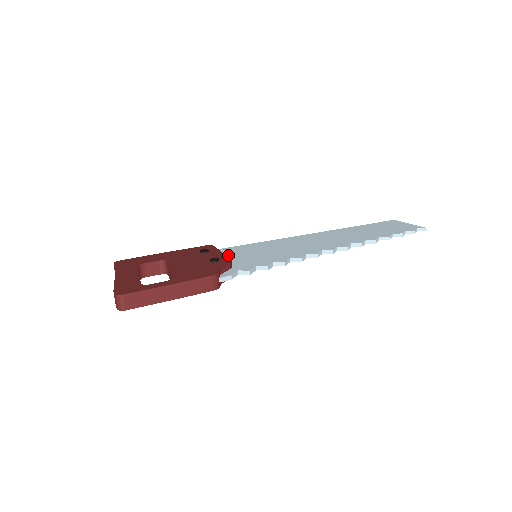
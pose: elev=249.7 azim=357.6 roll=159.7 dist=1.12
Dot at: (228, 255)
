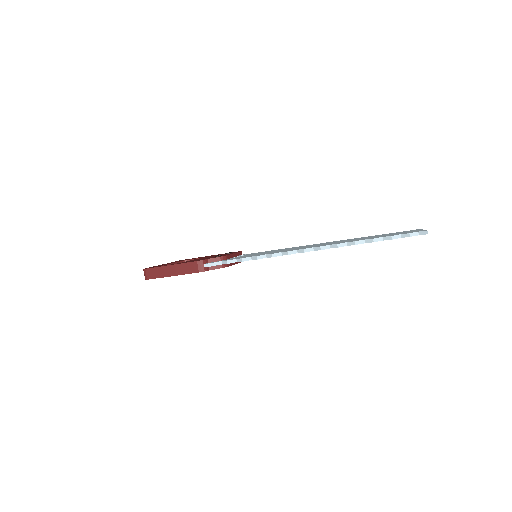
Dot at: occluded
